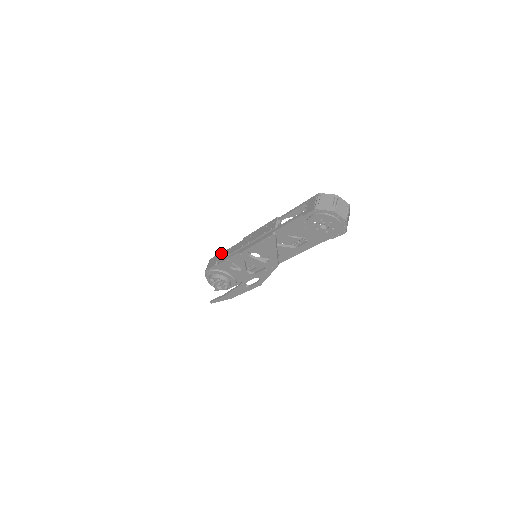
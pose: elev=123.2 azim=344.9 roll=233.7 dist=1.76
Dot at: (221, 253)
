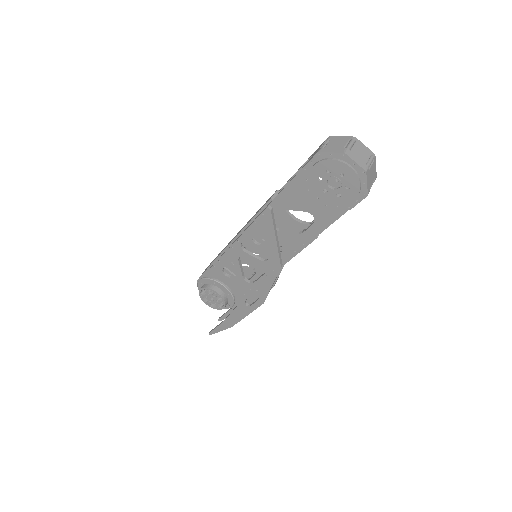
Dot at: occluded
